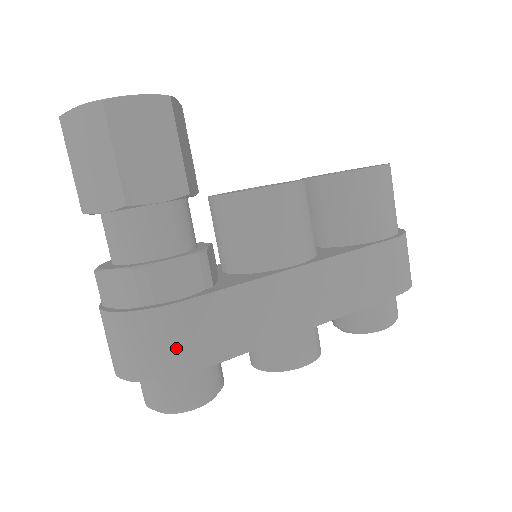
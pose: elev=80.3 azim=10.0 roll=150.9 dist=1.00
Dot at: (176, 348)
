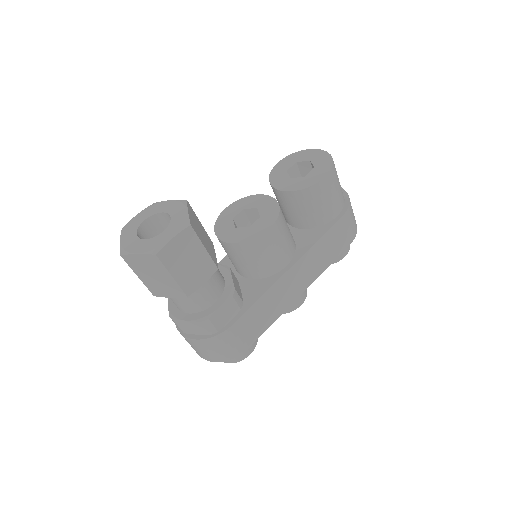
Dot at: (235, 345)
